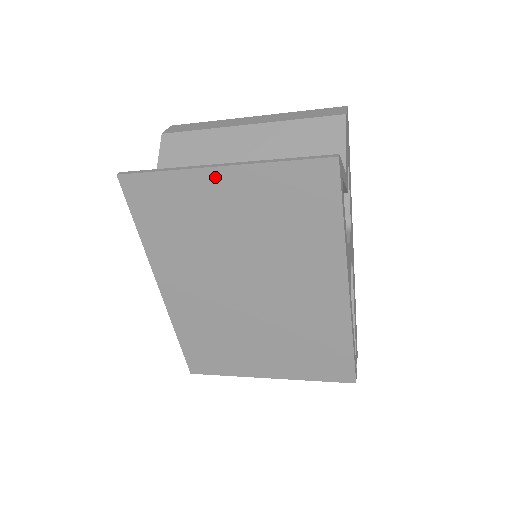
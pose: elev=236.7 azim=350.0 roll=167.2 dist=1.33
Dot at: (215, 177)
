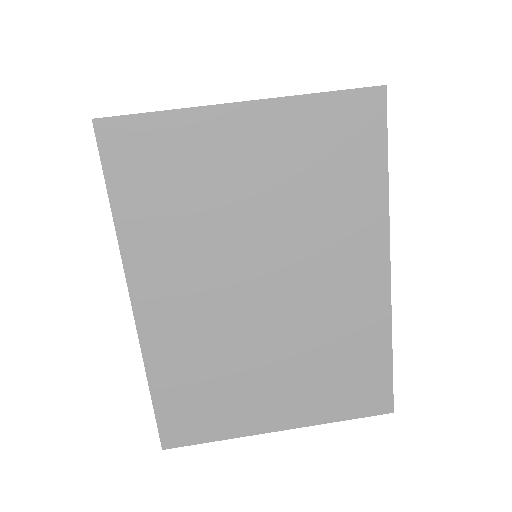
Dot at: (235, 117)
